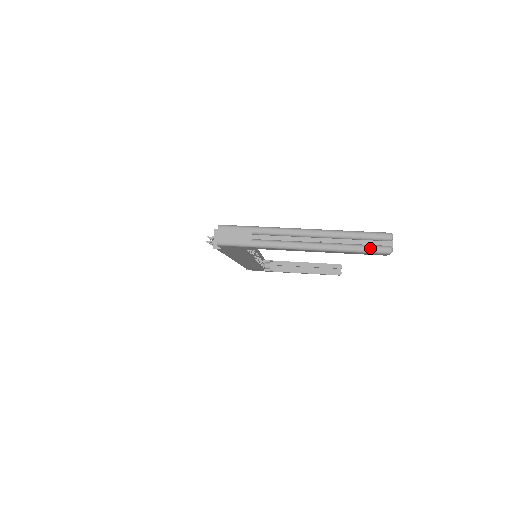
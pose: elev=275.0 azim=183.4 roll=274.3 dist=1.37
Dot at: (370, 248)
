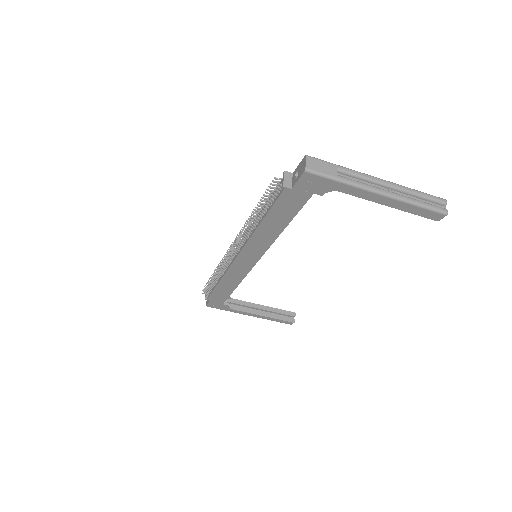
Dot at: (432, 206)
